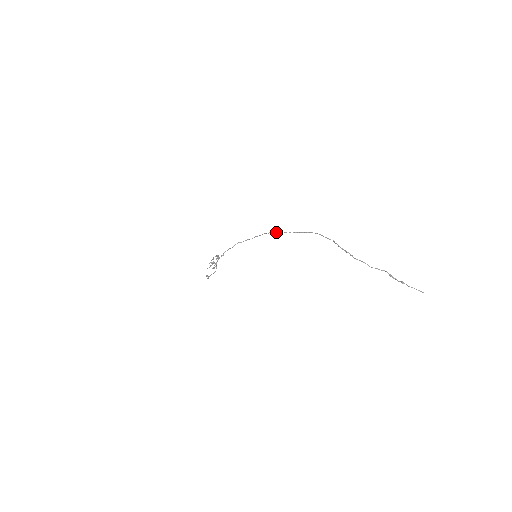
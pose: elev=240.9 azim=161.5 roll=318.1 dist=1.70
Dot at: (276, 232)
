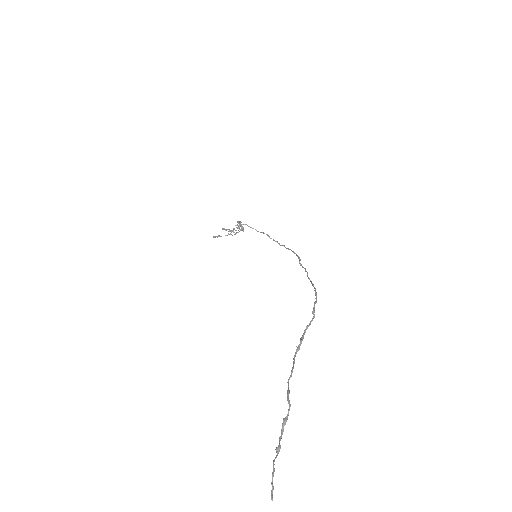
Dot at: (299, 258)
